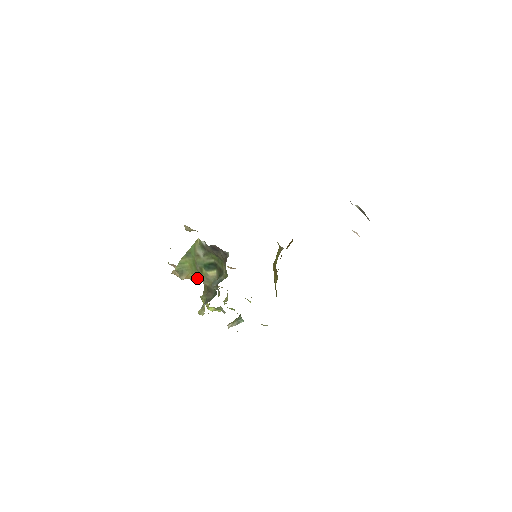
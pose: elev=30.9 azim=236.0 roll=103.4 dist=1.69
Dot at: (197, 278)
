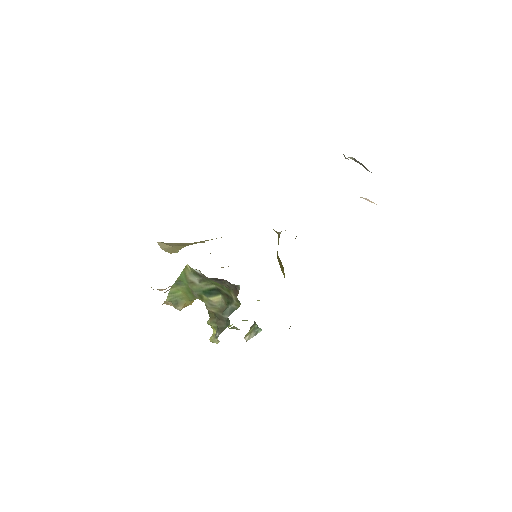
Dot at: occluded
